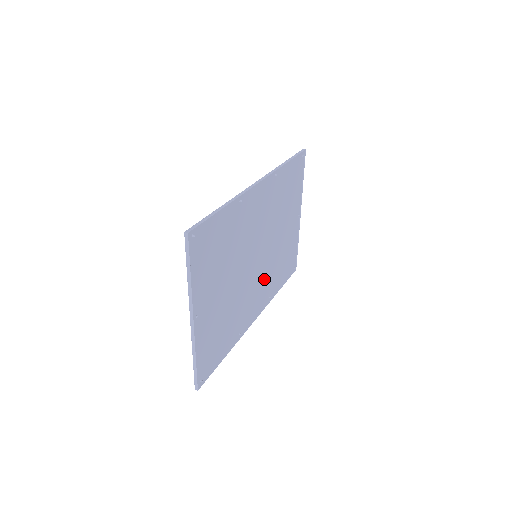
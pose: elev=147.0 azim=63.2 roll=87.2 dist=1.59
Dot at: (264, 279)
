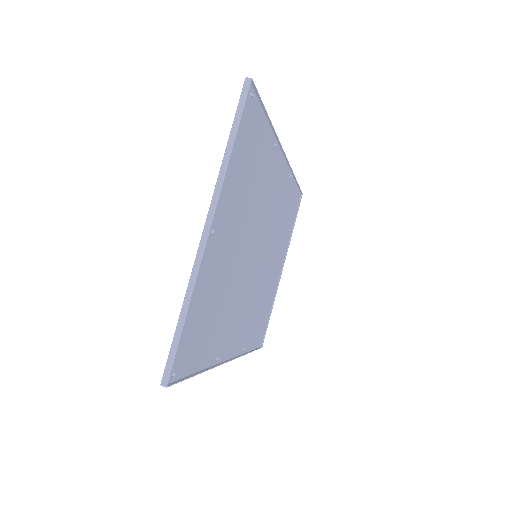
Dot at: (249, 307)
